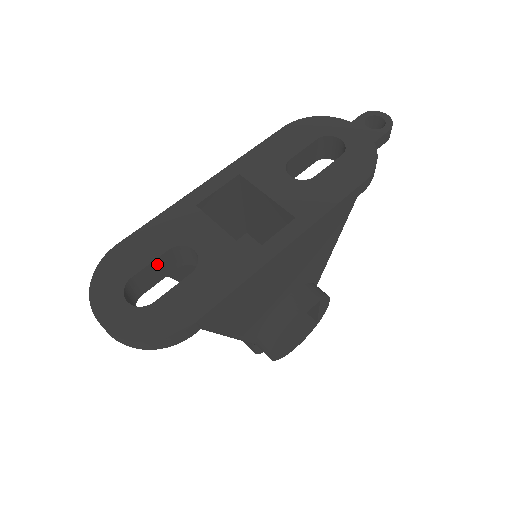
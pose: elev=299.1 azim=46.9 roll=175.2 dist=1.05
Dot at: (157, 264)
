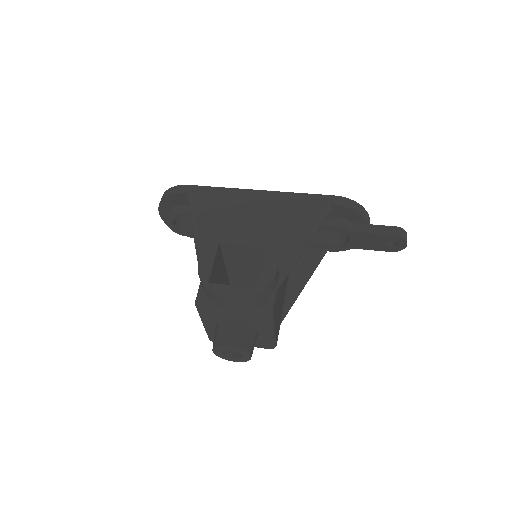
Dot at: occluded
